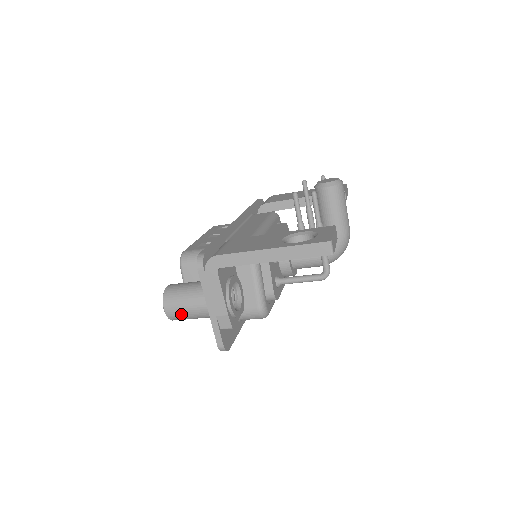
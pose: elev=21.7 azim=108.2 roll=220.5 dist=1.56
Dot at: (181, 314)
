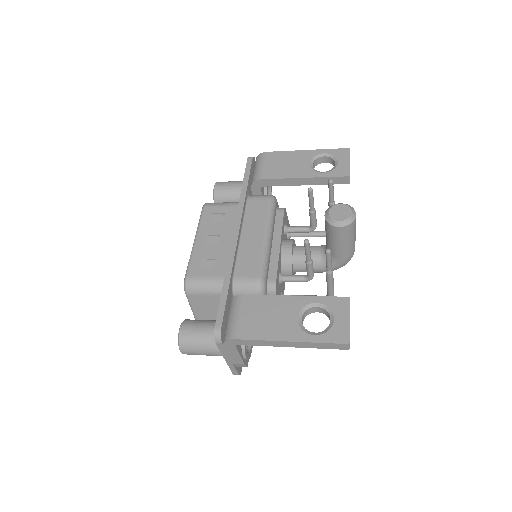
Dot at: occluded
